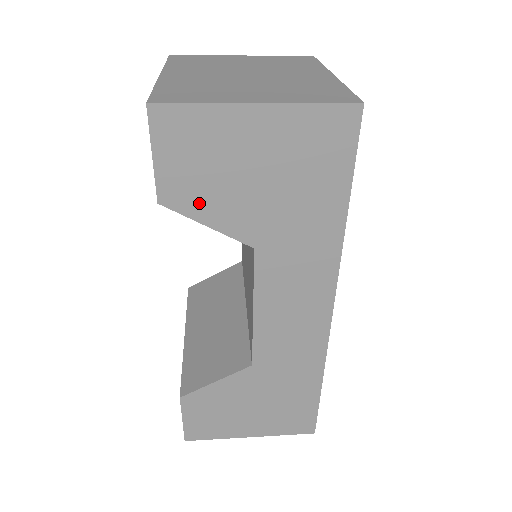
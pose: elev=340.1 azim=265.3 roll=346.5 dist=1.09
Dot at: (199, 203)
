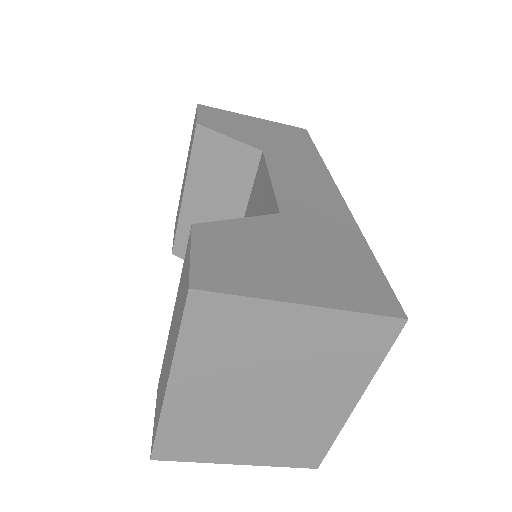
Dot at: (223, 129)
